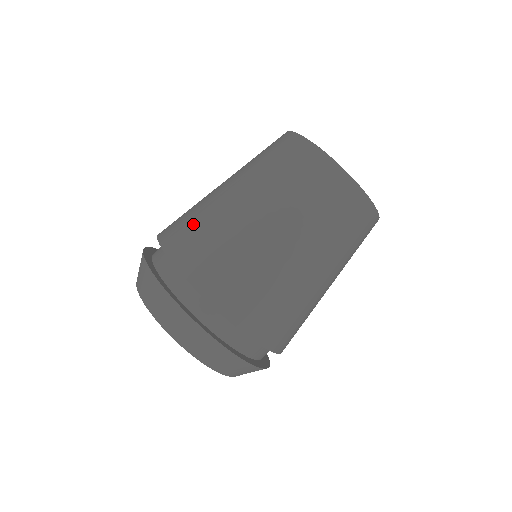
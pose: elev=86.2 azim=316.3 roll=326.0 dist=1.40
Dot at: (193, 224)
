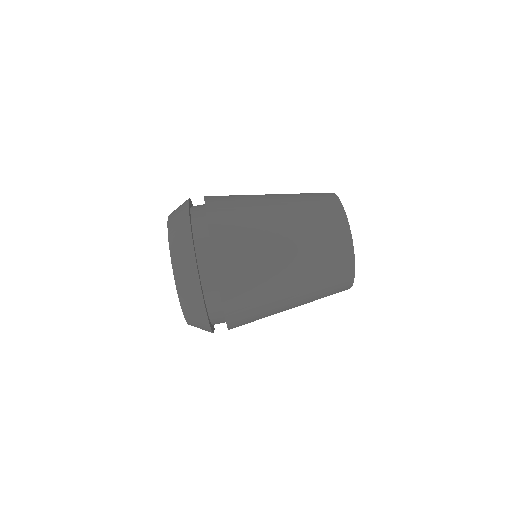
Dot at: occluded
